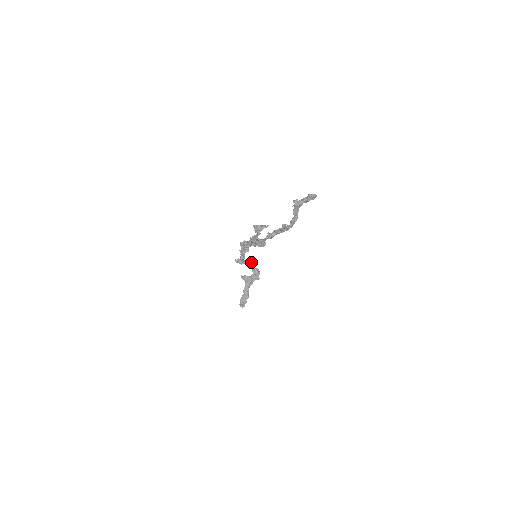
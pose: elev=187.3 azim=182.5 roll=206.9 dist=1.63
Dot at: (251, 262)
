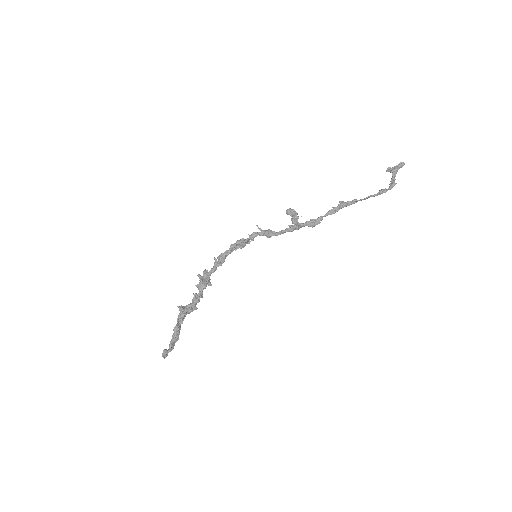
Dot at: (210, 279)
